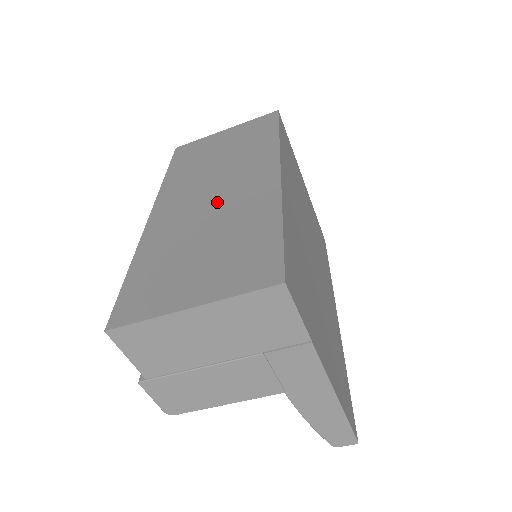
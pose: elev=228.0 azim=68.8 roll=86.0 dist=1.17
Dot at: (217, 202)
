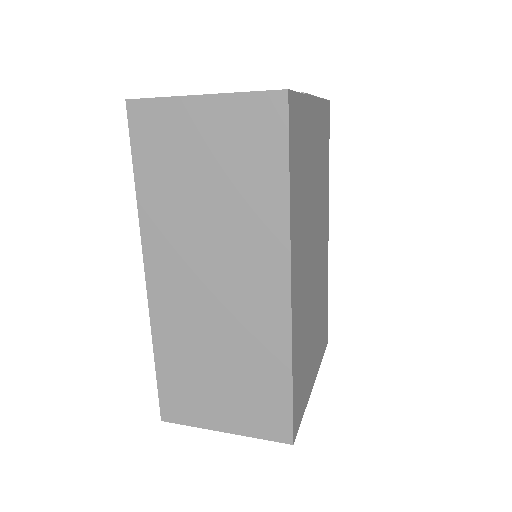
Dot at: (223, 305)
